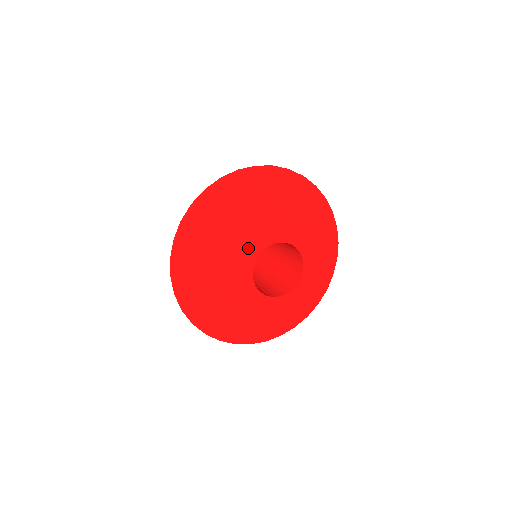
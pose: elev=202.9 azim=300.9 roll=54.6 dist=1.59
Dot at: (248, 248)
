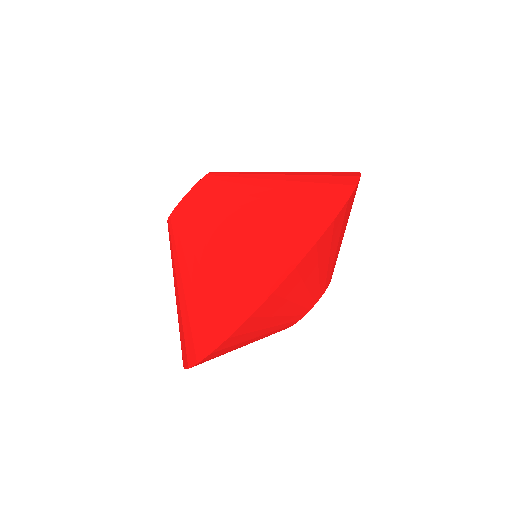
Dot at: (297, 317)
